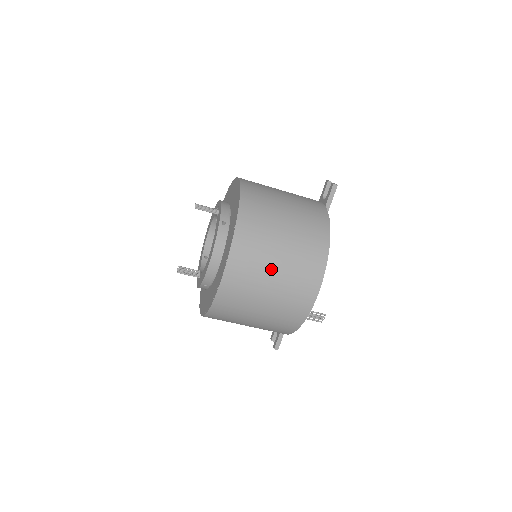
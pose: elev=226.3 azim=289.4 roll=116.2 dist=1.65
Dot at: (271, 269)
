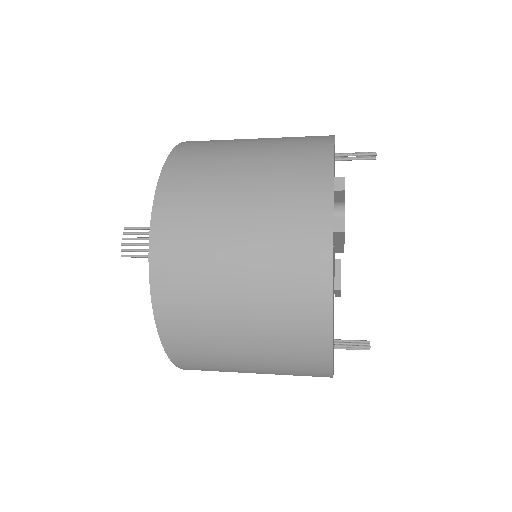
Dot at: (245, 371)
